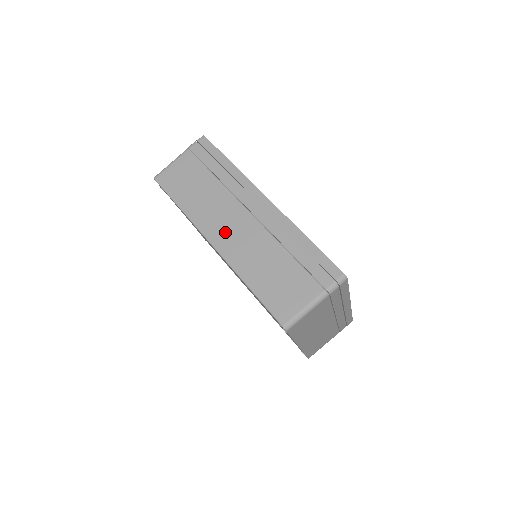
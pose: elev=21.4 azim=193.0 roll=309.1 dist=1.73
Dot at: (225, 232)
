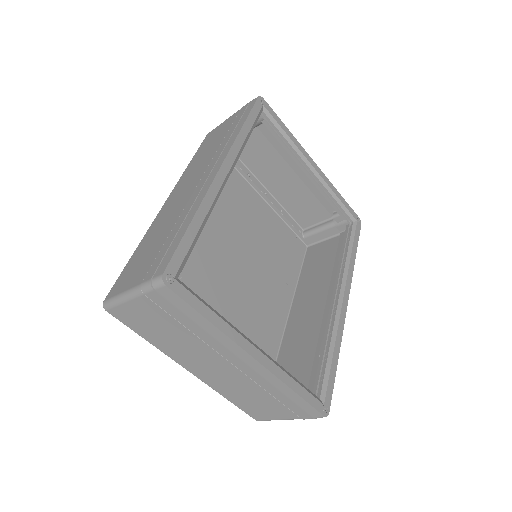
Dot at: (178, 193)
